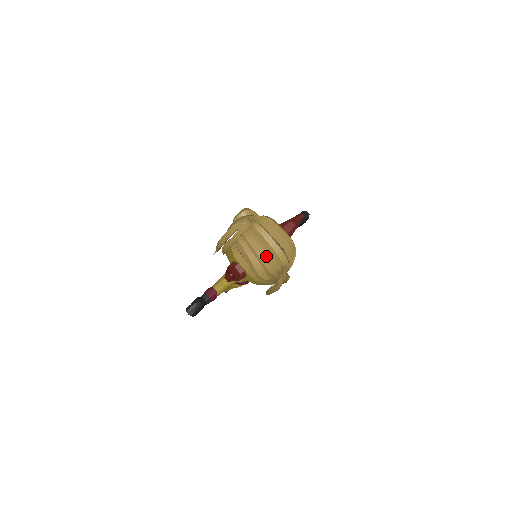
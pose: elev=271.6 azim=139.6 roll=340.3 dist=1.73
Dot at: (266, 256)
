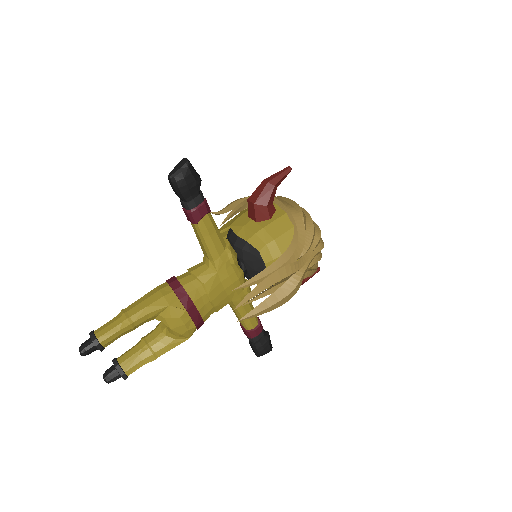
Dot at: occluded
